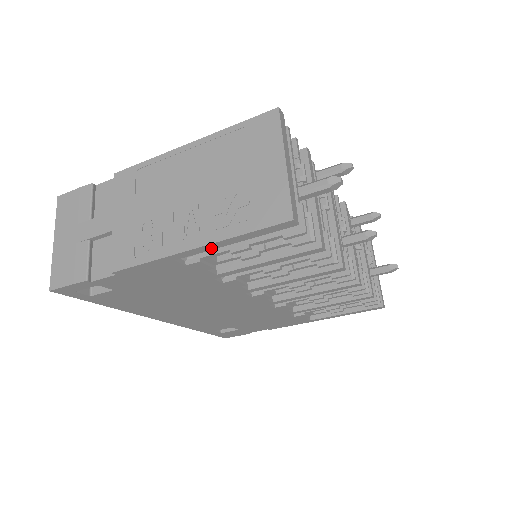
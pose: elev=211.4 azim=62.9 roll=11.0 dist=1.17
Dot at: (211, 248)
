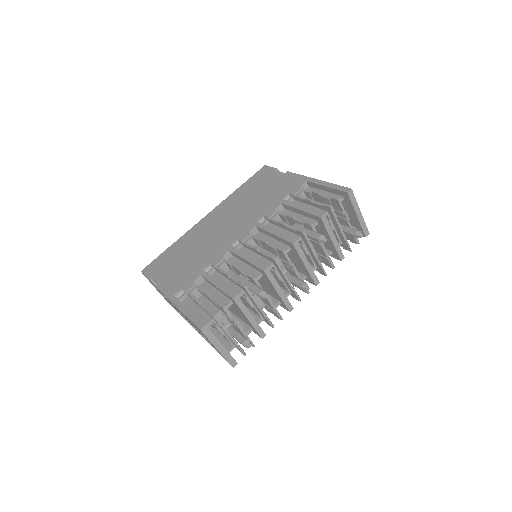
Dot at: occluded
